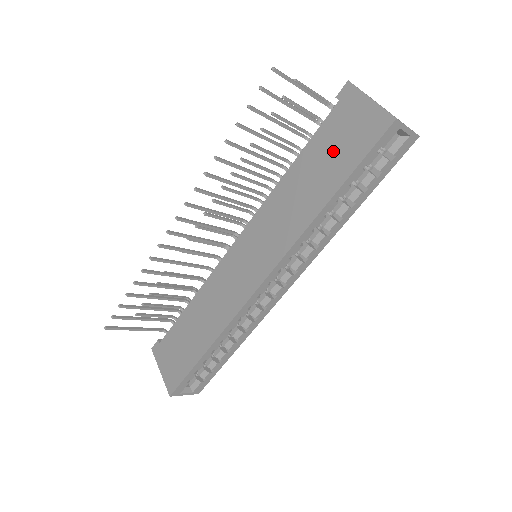
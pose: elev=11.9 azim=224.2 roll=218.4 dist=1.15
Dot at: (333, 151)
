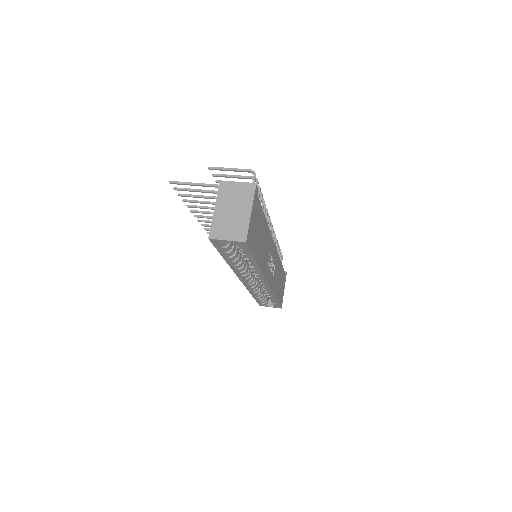
Dot at: occluded
